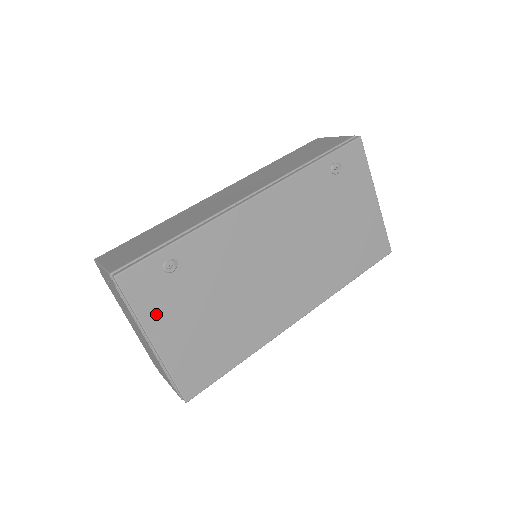
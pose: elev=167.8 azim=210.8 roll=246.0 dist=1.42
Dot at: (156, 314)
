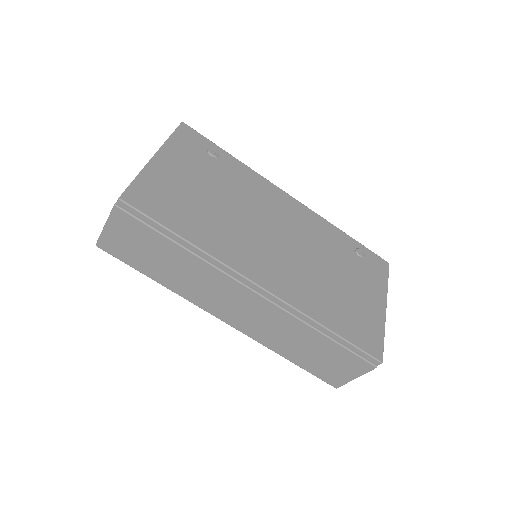
Dot at: (177, 152)
